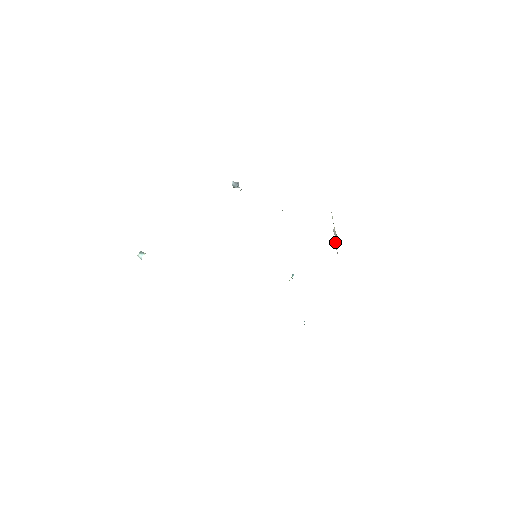
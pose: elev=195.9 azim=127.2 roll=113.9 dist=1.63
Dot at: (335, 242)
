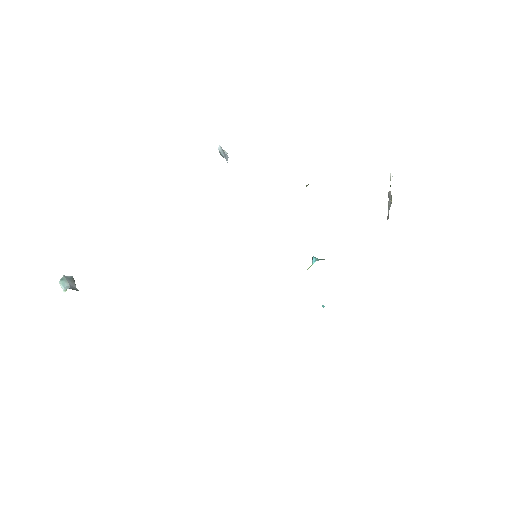
Dot at: (388, 207)
